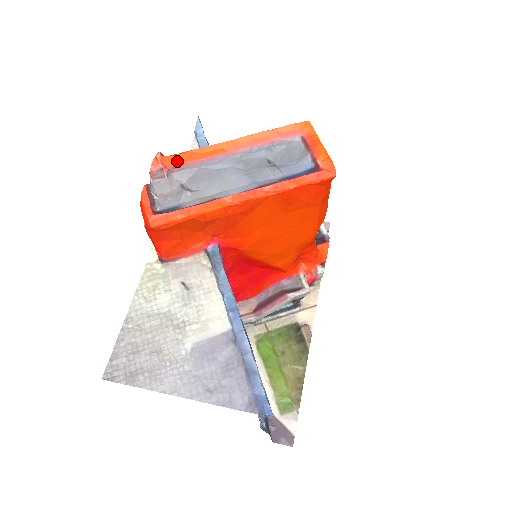
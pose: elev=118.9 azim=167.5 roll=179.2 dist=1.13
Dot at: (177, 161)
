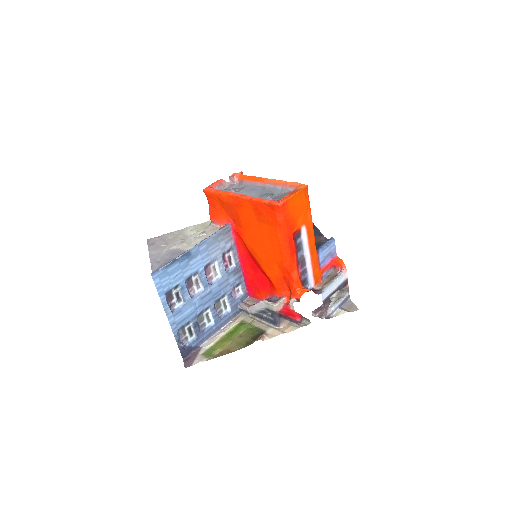
Dot at: (243, 178)
